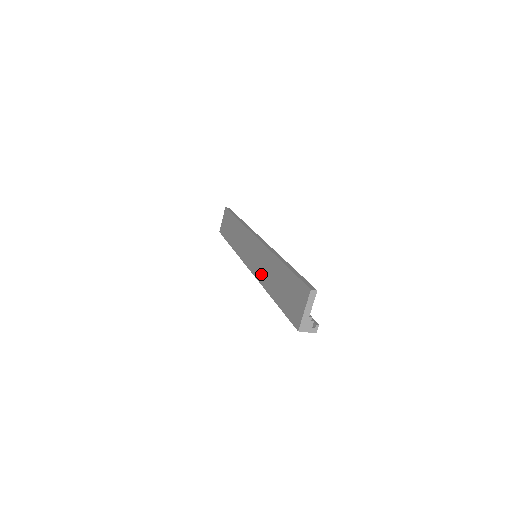
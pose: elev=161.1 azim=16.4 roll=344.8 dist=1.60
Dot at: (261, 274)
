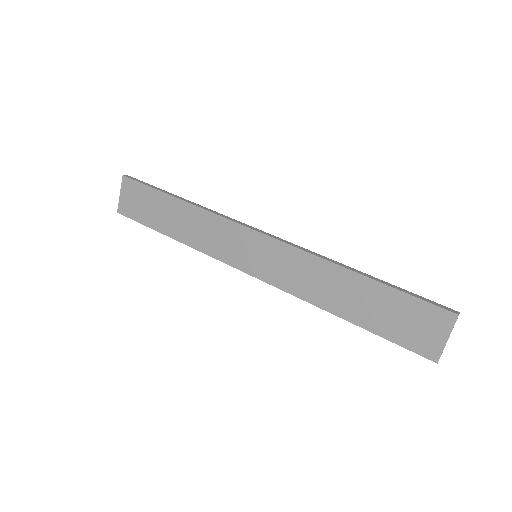
Dot at: (299, 286)
